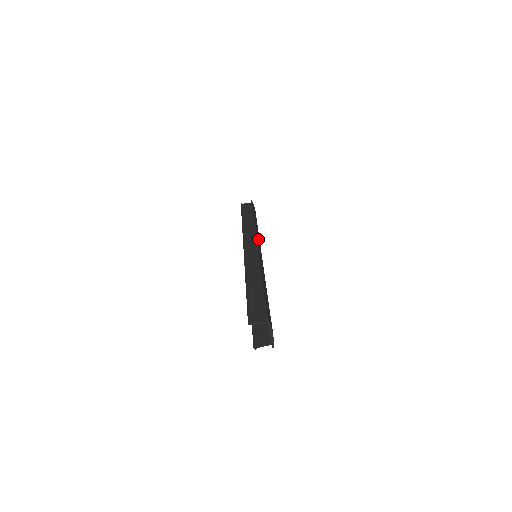
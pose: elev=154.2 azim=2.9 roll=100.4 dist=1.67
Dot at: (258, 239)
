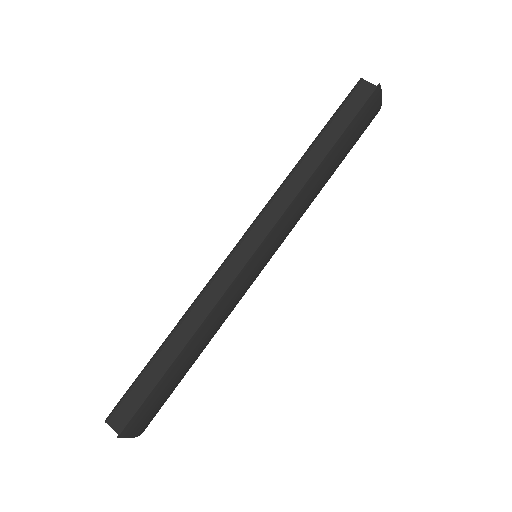
Dot at: (278, 229)
